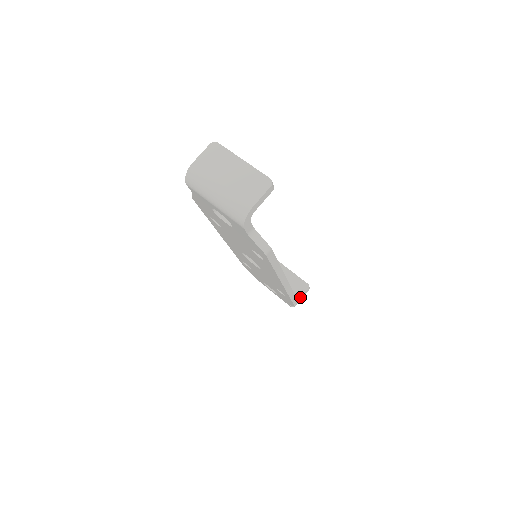
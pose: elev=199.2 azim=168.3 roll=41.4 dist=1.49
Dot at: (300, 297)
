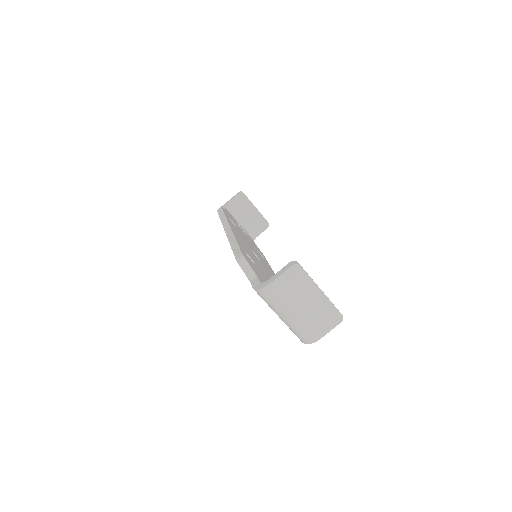
Dot at: (259, 234)
